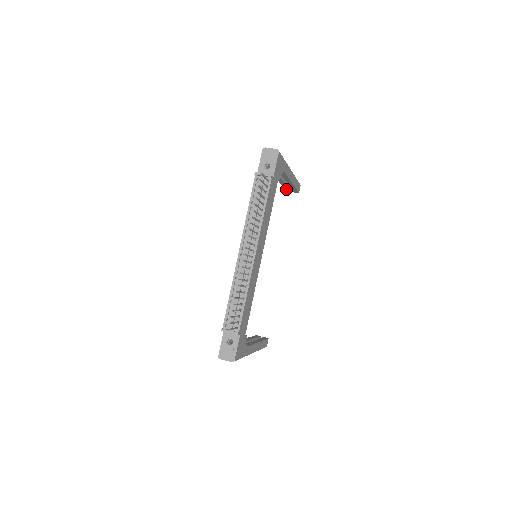
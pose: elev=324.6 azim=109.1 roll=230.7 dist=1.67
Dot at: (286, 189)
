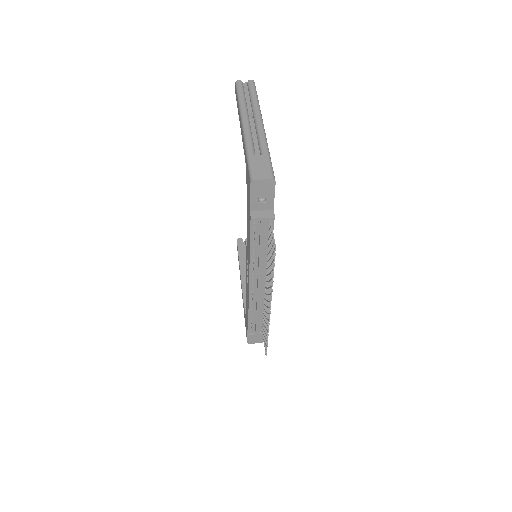
Dot at: occluded
